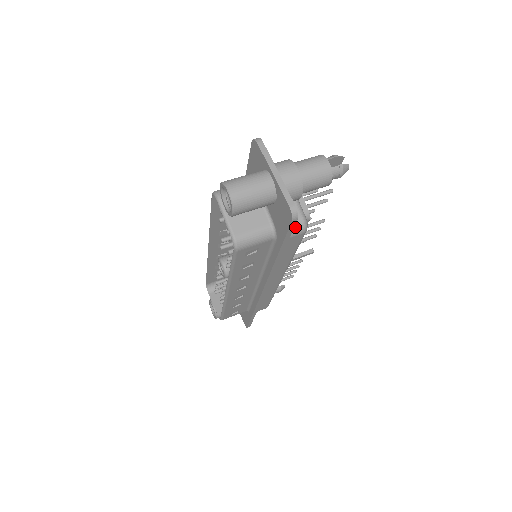
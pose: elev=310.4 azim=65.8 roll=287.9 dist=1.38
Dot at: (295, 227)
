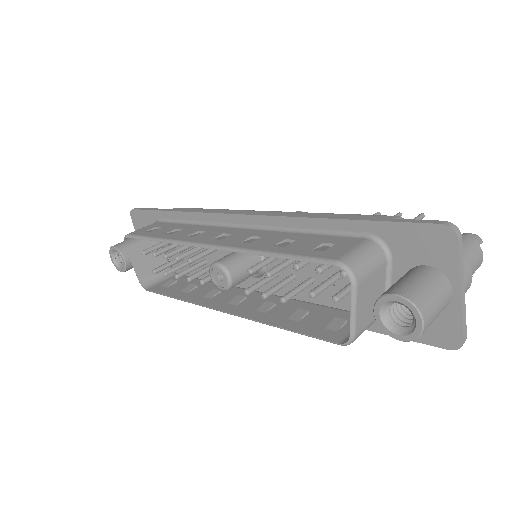
Dot at: occluded
